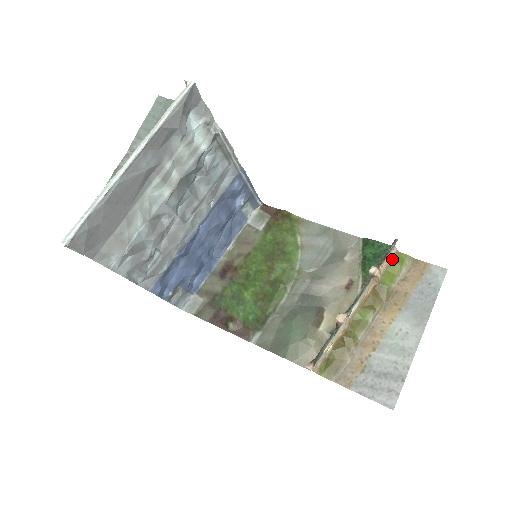
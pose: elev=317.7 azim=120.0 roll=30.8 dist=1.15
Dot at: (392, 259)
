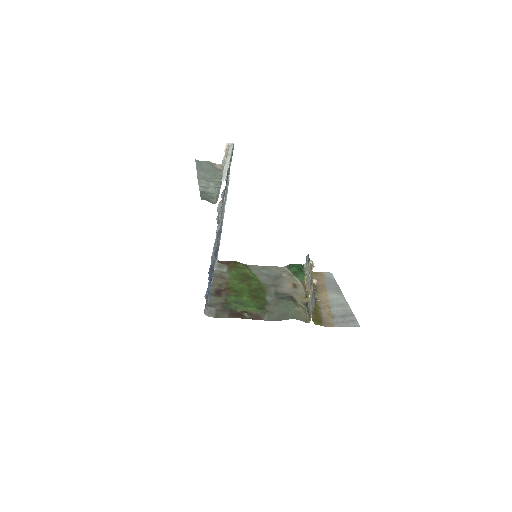
Dot at: occluded
